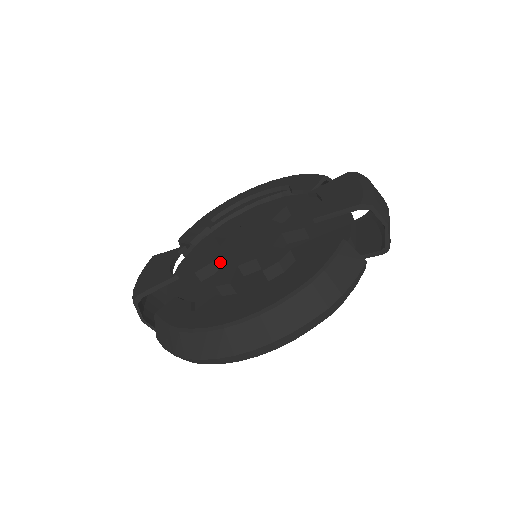
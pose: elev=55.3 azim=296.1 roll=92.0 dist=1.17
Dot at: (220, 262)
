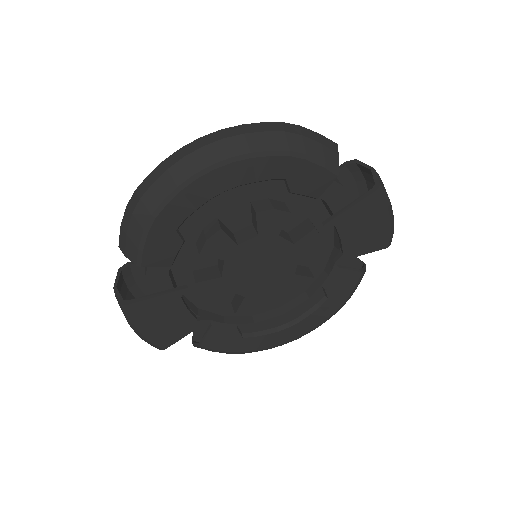
Dot at: occluded
